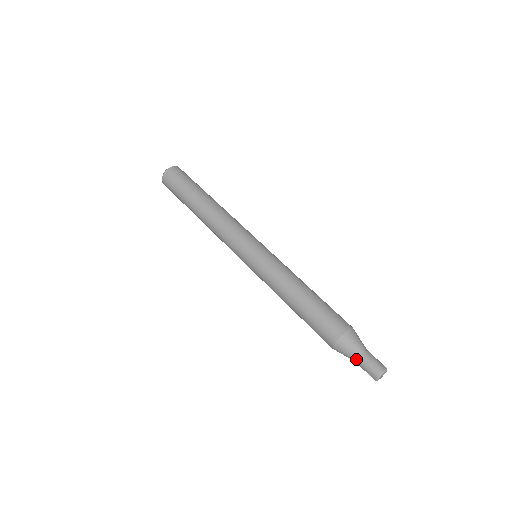
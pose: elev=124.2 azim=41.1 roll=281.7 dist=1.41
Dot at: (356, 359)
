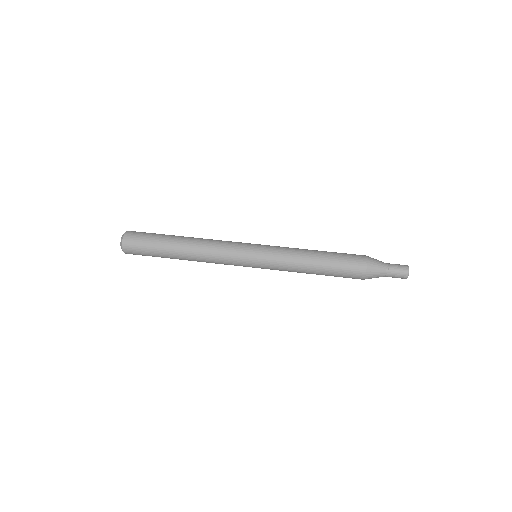
Dot at: occluded
